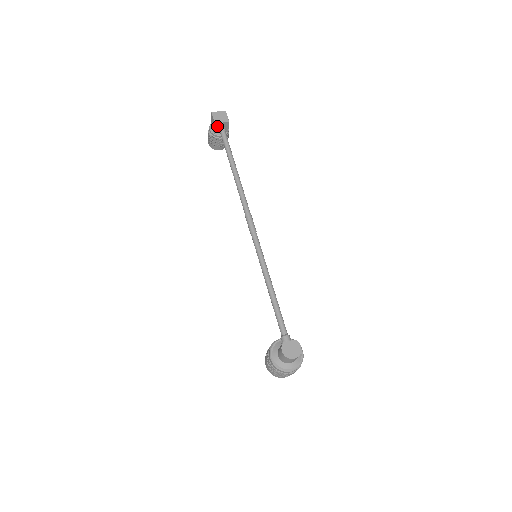
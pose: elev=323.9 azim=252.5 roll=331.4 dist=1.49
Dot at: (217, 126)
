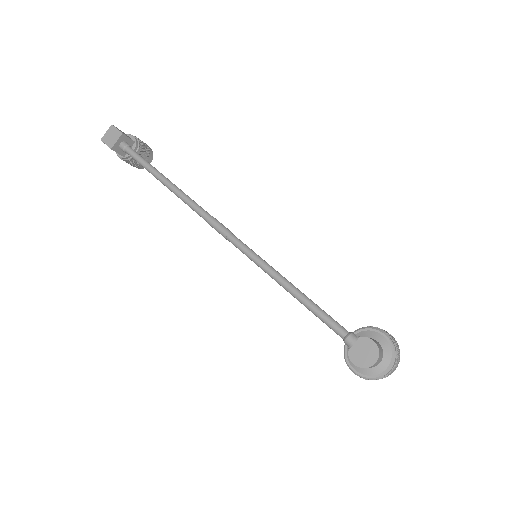
Dot at: (117, 149)
